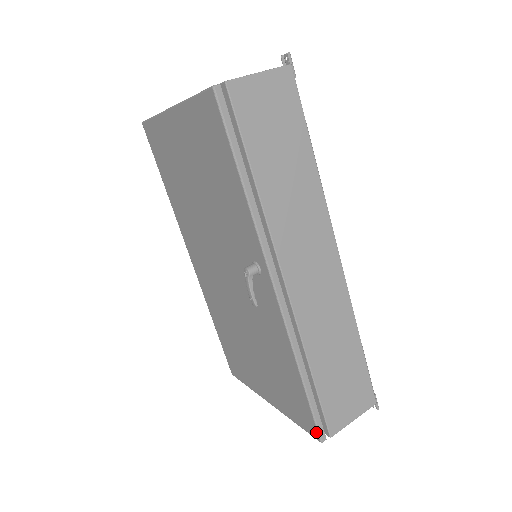
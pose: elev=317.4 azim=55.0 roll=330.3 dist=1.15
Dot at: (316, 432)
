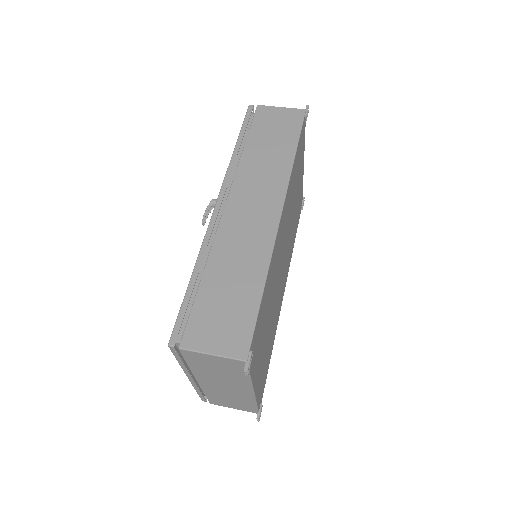
Dot at: (172, 335)
